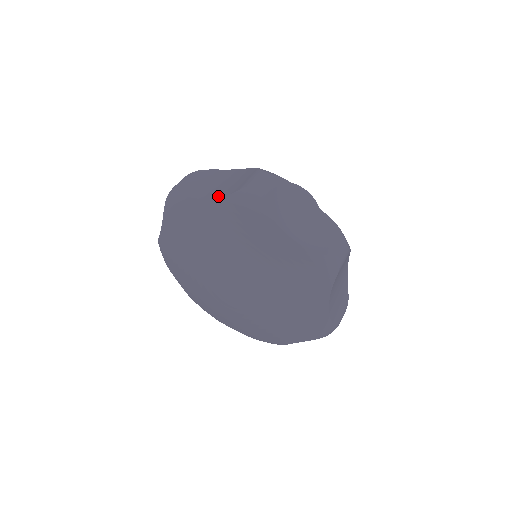
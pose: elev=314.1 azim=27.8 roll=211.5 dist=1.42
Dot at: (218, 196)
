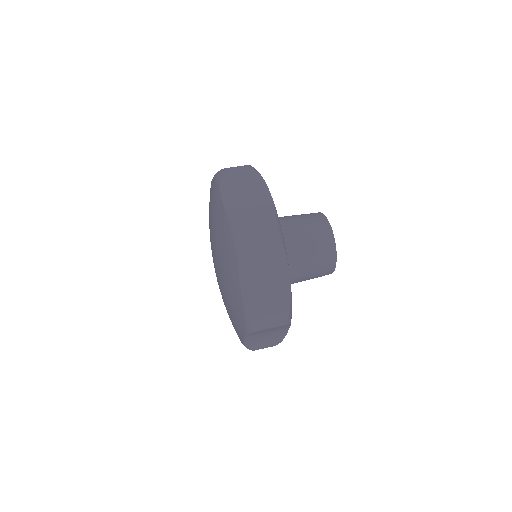
Dot at: occluded
